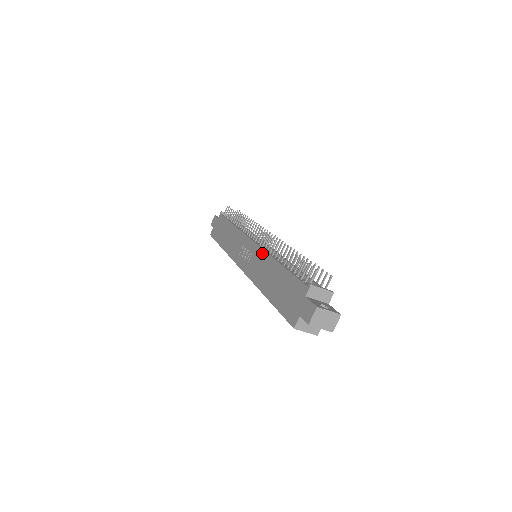
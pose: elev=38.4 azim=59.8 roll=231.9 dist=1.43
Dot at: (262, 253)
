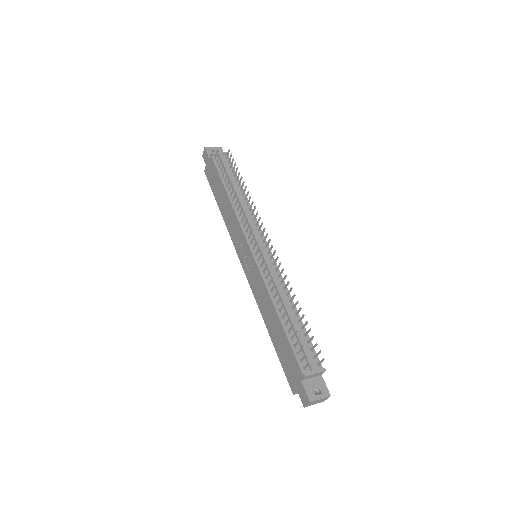
Dot at: (261, 281)
